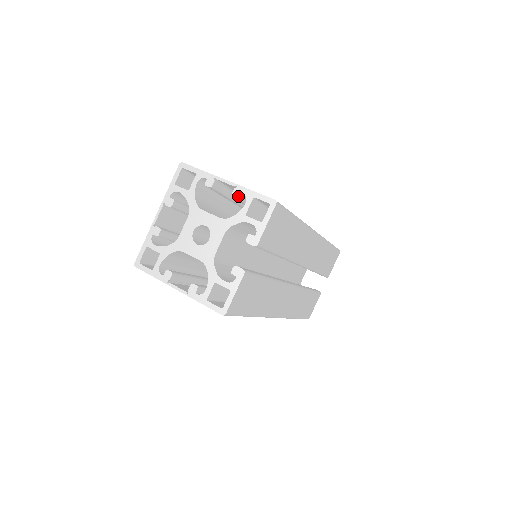
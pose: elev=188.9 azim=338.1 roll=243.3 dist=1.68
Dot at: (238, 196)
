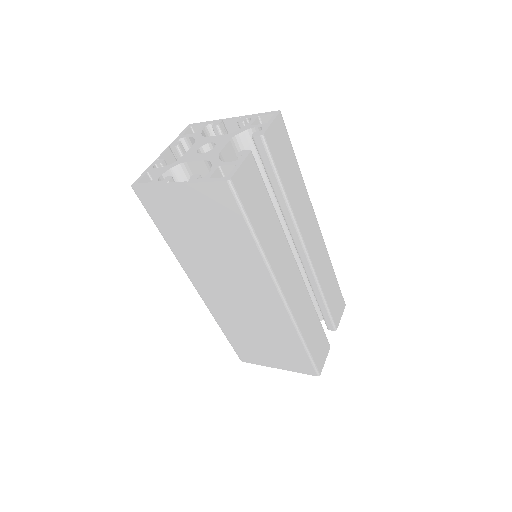
Dot at: (243, 120)
